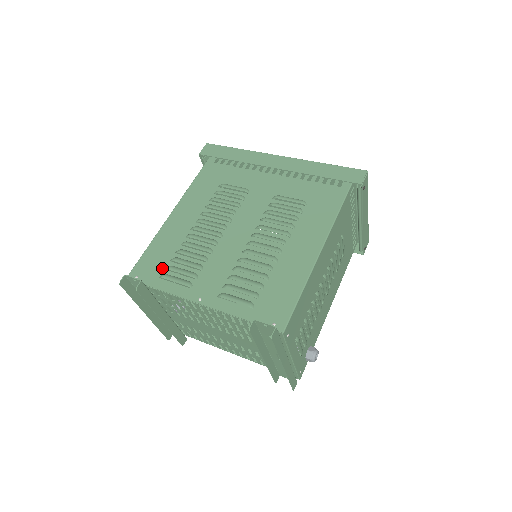
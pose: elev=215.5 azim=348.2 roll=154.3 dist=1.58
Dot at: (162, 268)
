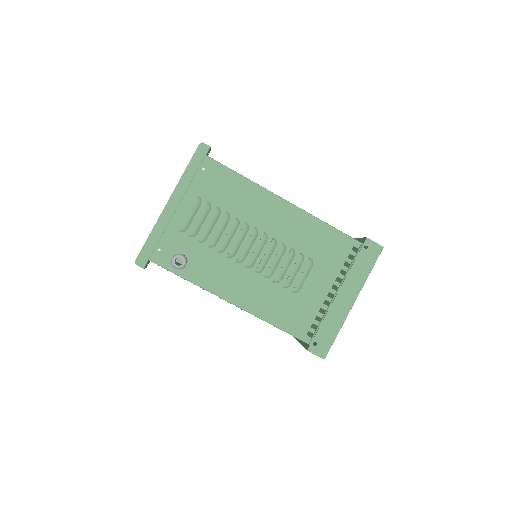
Dot at: occluded
